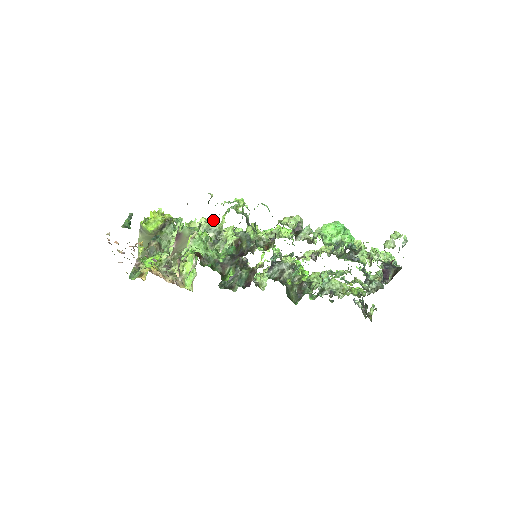
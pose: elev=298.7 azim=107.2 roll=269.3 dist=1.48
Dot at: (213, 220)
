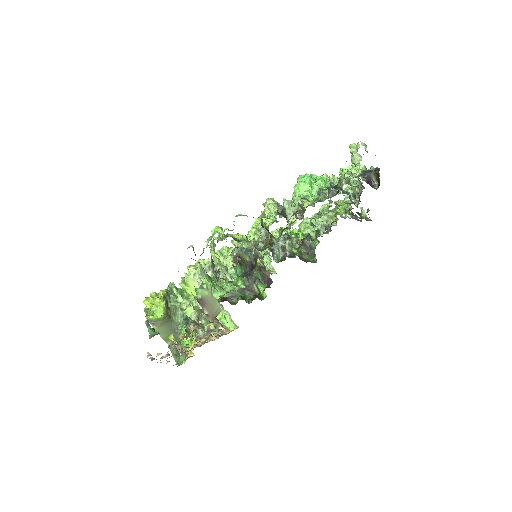
Dot at: (200, 261)
